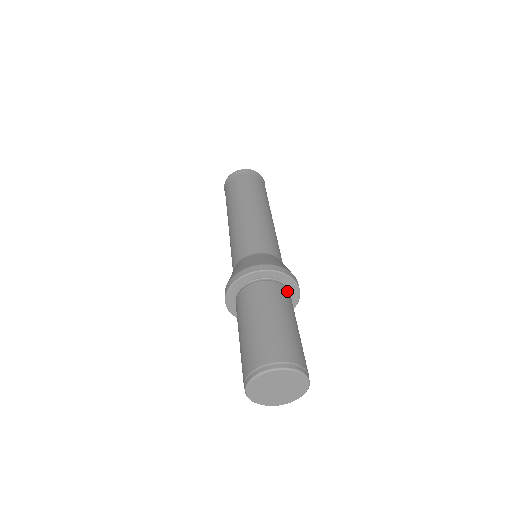
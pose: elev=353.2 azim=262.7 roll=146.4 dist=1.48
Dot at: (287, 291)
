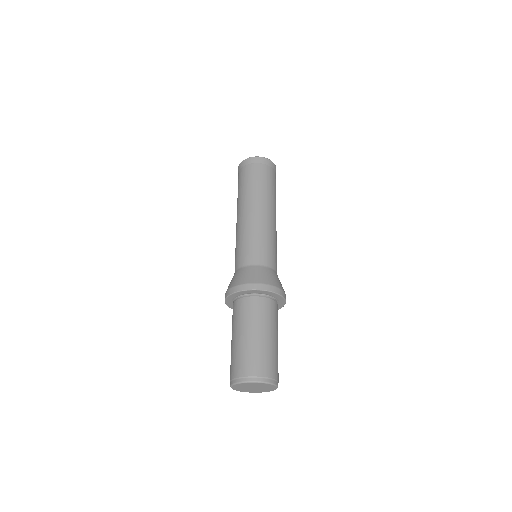
Dot at: (271, 302)
